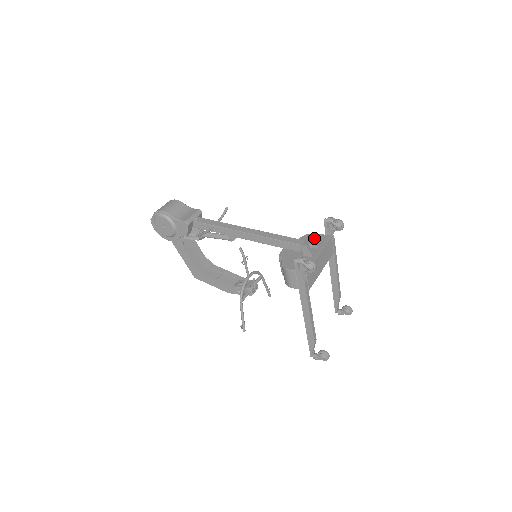
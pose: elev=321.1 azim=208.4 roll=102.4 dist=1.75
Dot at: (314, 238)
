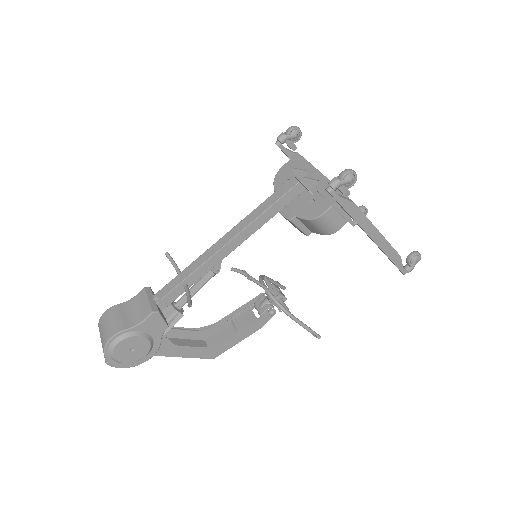
Dot at: (287, 172)
